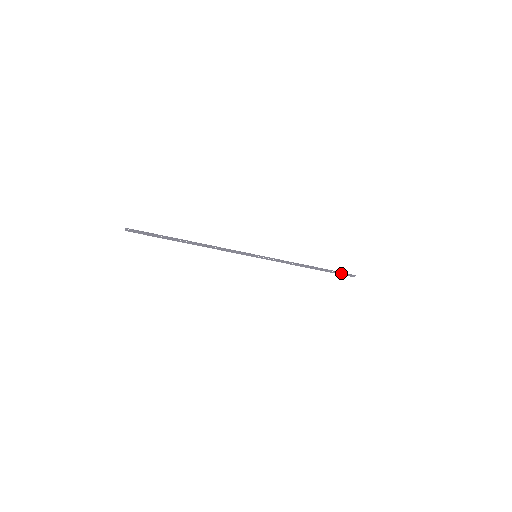
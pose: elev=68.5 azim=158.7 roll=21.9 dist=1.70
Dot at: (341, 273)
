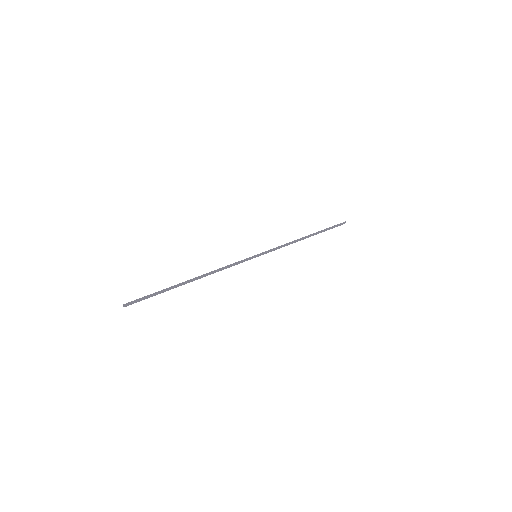
Dot at: (333, 226)
